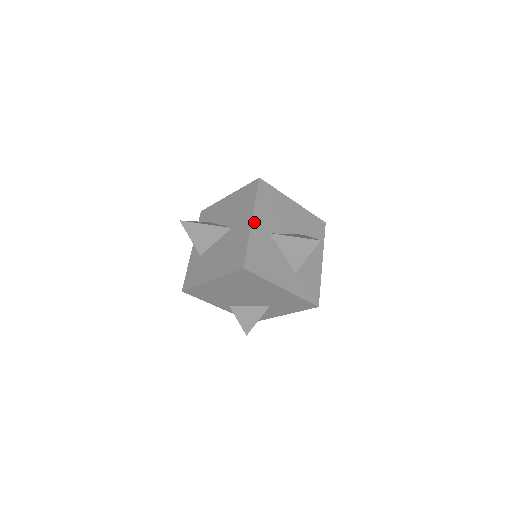
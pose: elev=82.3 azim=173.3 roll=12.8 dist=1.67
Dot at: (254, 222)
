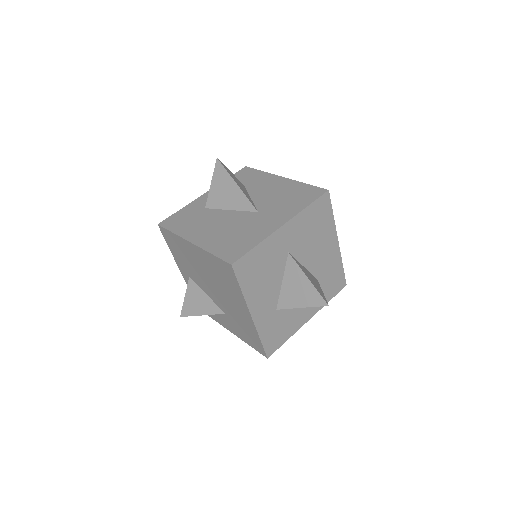
Dot at: (284, 228)
